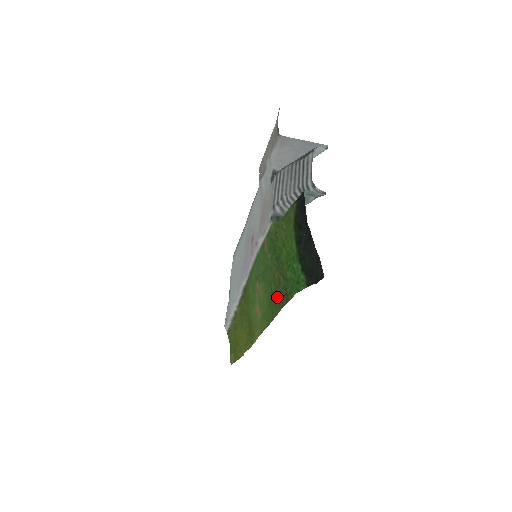
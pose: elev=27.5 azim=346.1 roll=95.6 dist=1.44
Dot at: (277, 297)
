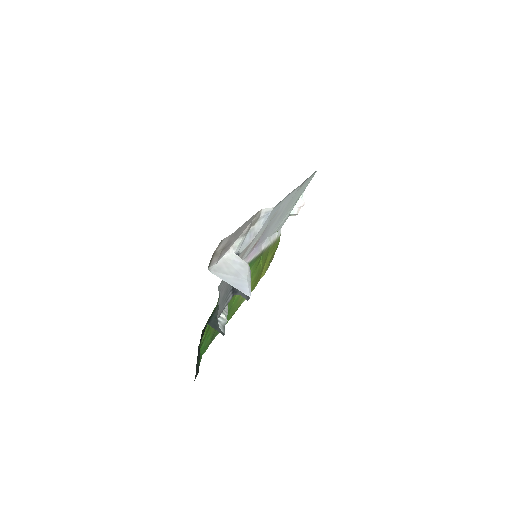
Dot at: occluded
